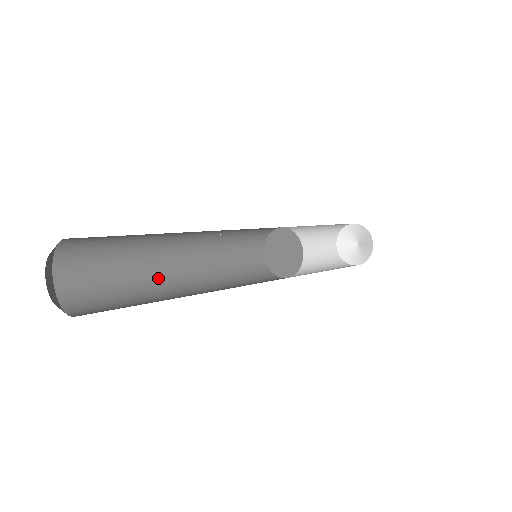
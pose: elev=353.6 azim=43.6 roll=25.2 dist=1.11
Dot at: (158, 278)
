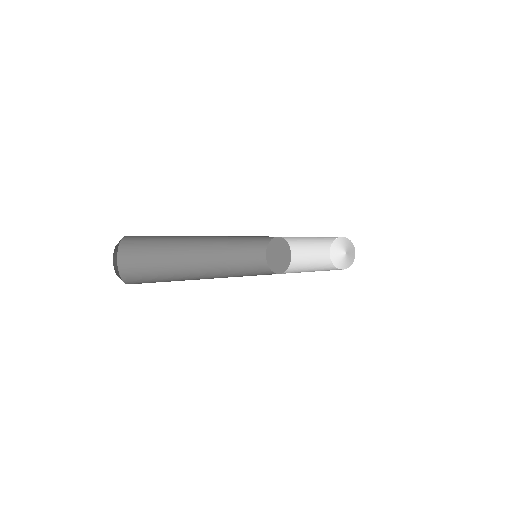
Dot at: (186, 272)
